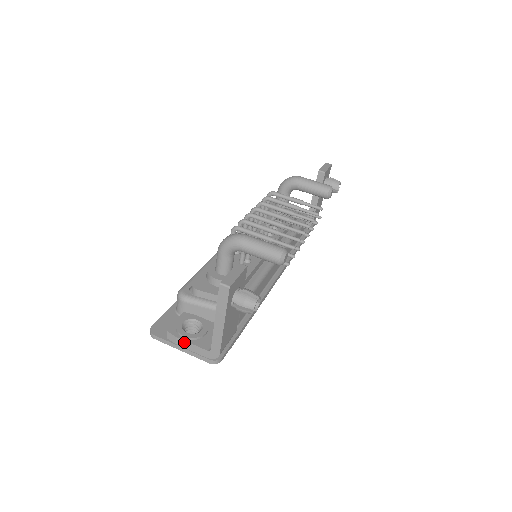
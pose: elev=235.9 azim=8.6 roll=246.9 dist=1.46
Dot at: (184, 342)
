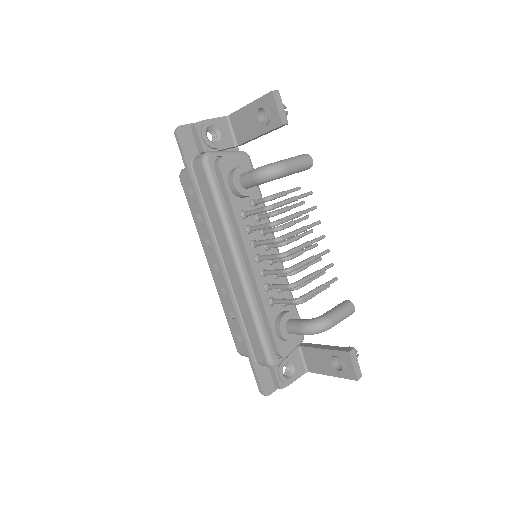
Dot at: (291, 382)
